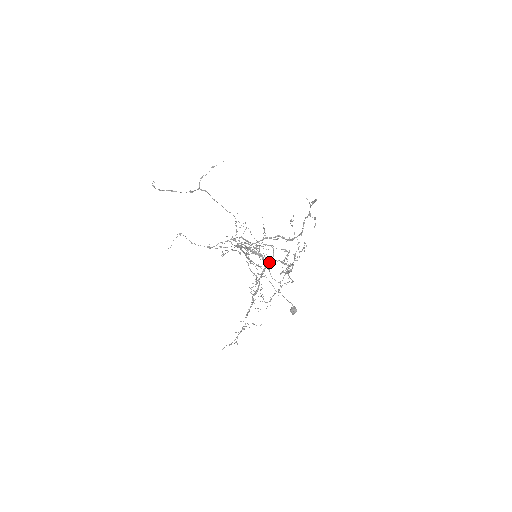
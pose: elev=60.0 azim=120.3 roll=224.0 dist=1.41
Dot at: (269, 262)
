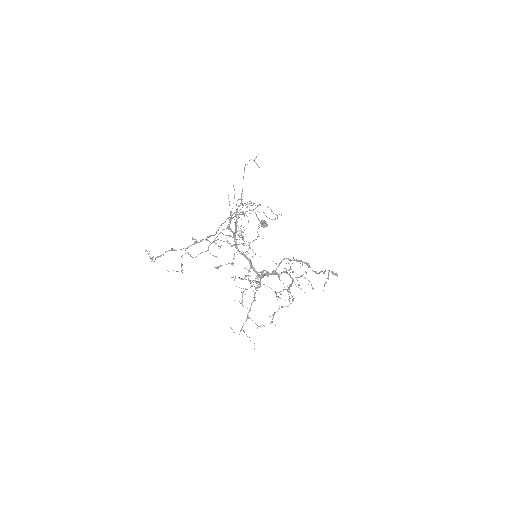
Dot at: occluded
